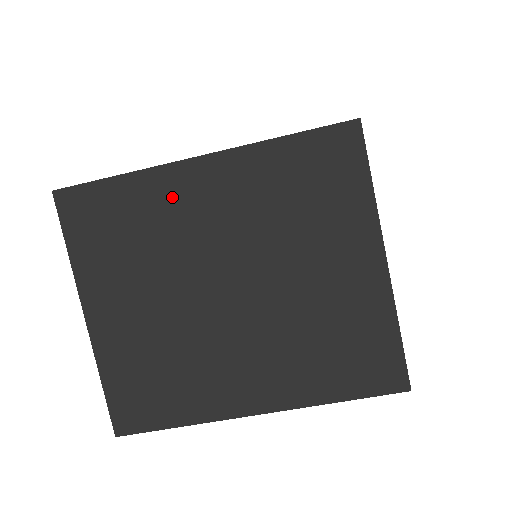
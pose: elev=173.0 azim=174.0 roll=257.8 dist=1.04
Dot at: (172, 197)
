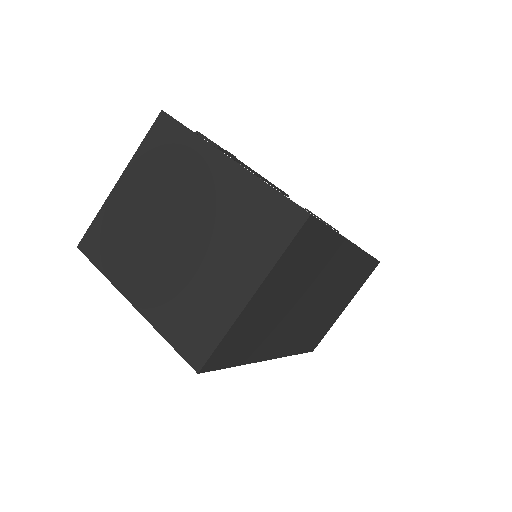
Dot at: (200, 164)
